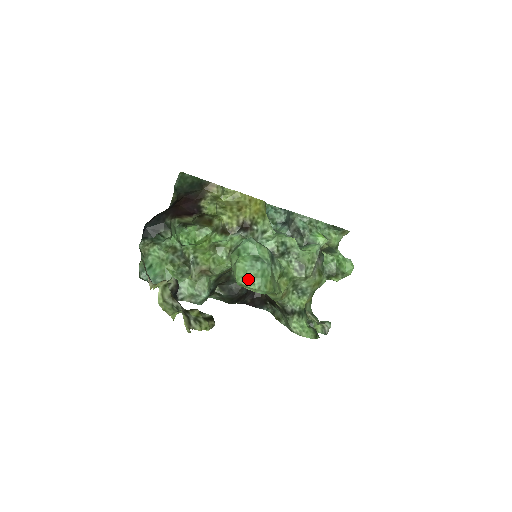
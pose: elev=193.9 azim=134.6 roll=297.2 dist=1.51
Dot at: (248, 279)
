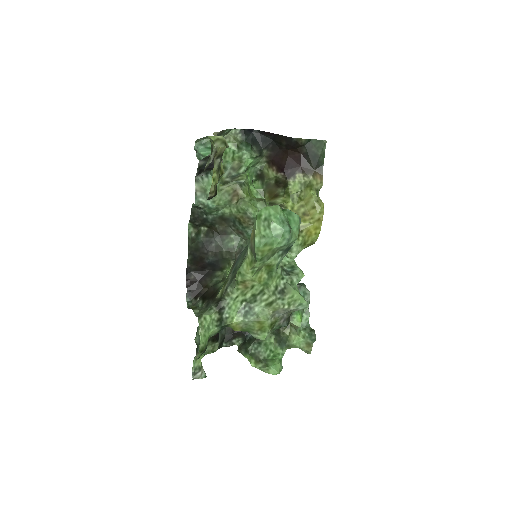
Dot at: (269, 221)
